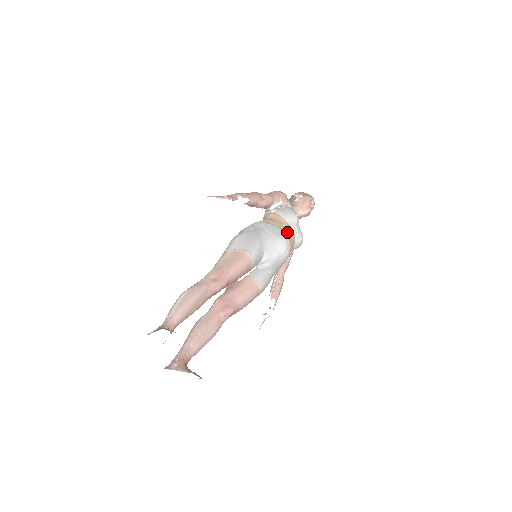
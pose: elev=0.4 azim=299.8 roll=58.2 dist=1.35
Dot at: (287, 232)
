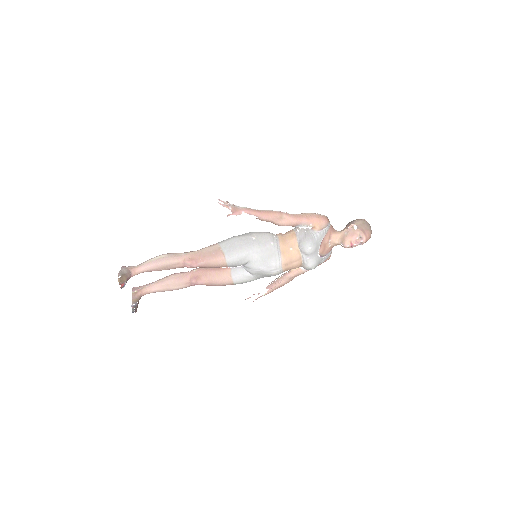
Dot at: (286, 257)
